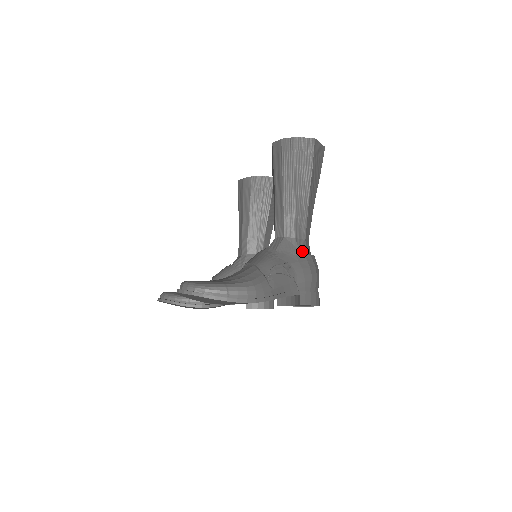
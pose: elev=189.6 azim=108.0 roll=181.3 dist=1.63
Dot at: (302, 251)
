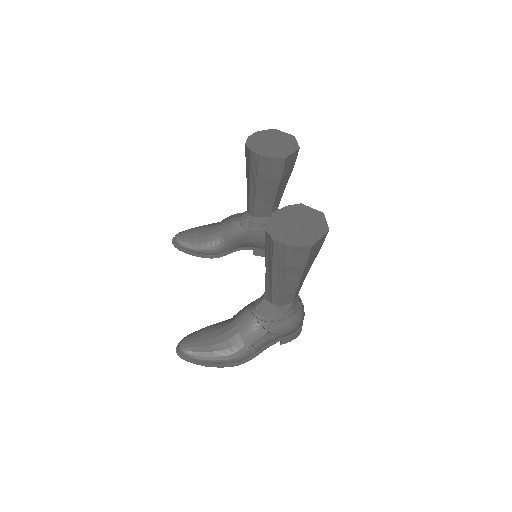
Dot at: (287, 314)
